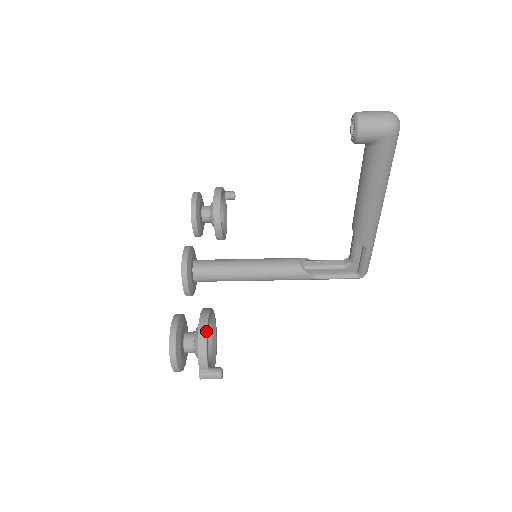
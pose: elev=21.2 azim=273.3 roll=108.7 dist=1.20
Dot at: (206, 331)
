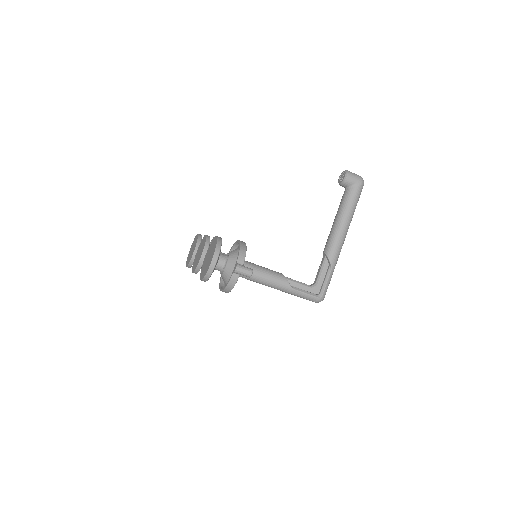
Dot at: (245, 243)
